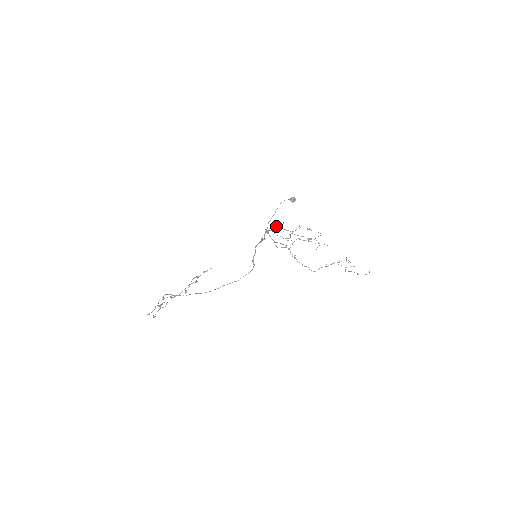
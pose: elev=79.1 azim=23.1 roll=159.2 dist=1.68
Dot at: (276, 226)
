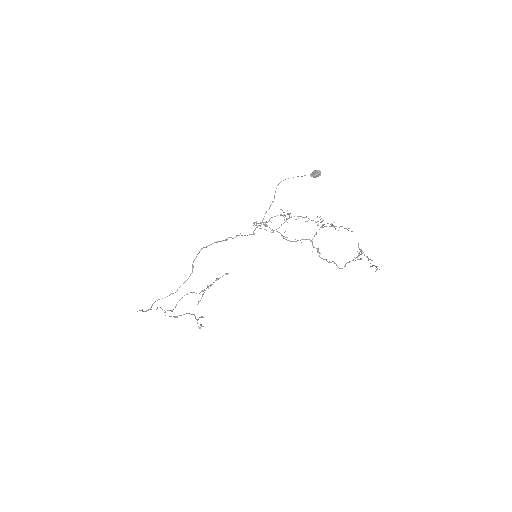
Dot at: occluded
